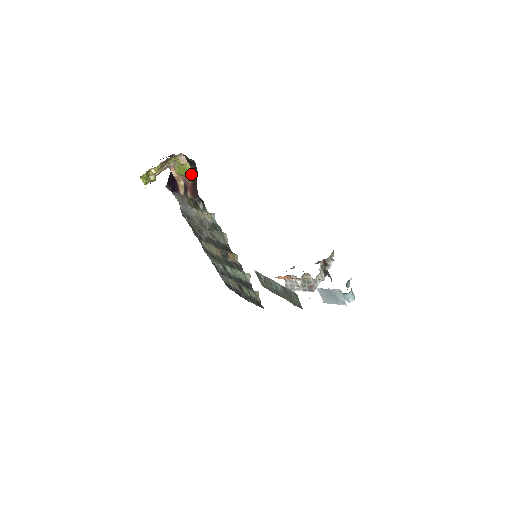
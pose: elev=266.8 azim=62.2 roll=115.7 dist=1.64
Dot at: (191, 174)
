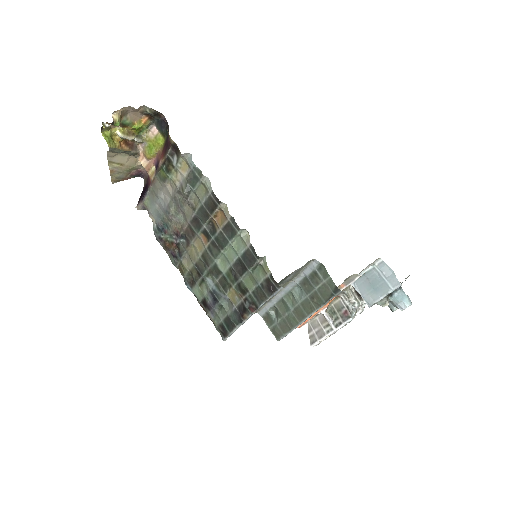
Dot at: (162, 143)
